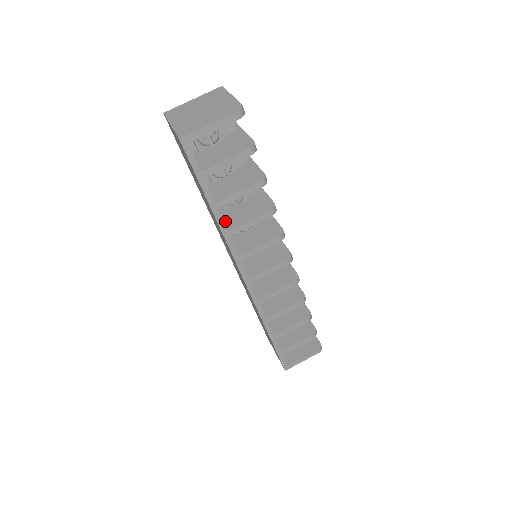
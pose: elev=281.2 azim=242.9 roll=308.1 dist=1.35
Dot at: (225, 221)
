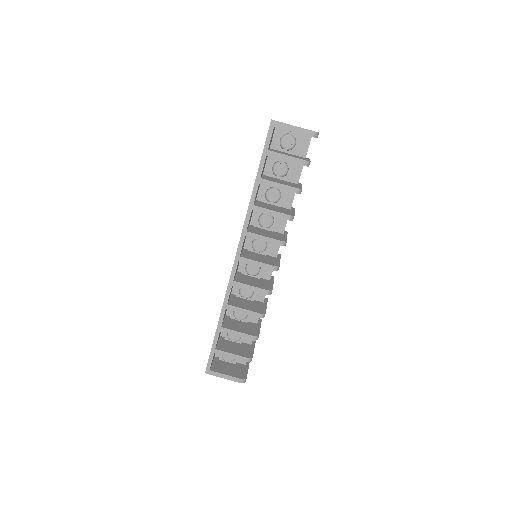
Dot at: (257, 203)
